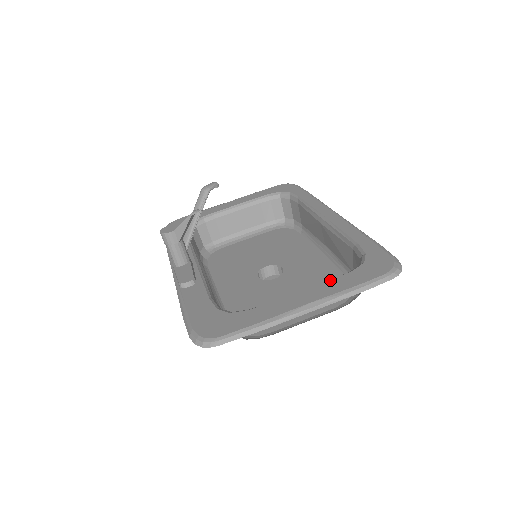
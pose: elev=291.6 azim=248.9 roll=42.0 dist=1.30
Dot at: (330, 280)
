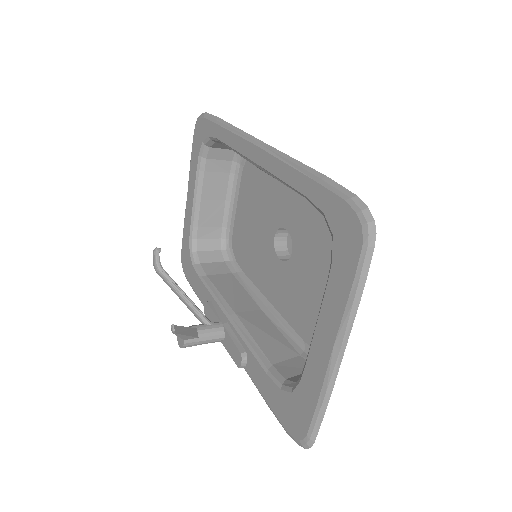
Dot at: (325, 292)
